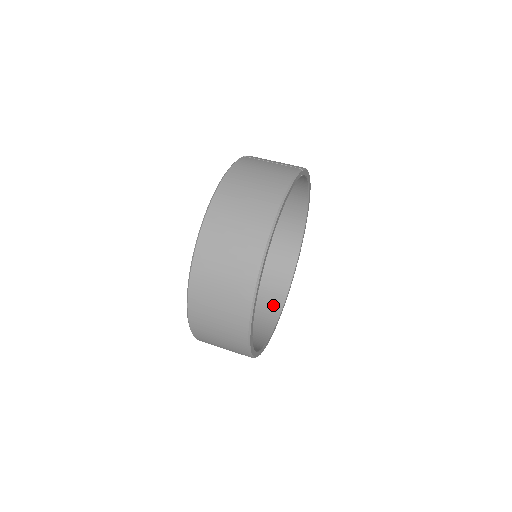
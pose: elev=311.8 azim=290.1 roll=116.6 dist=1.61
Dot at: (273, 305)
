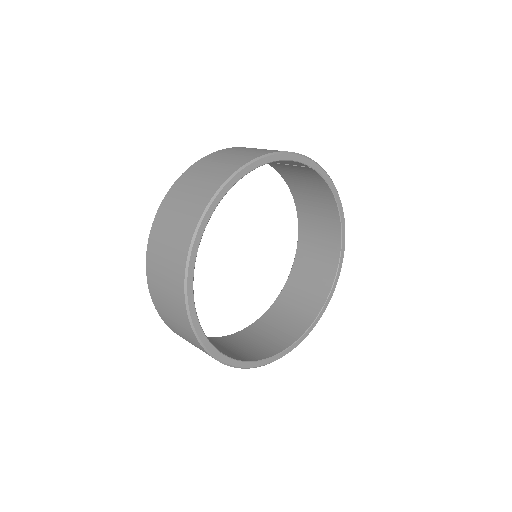
Dot at: (278, 344)
